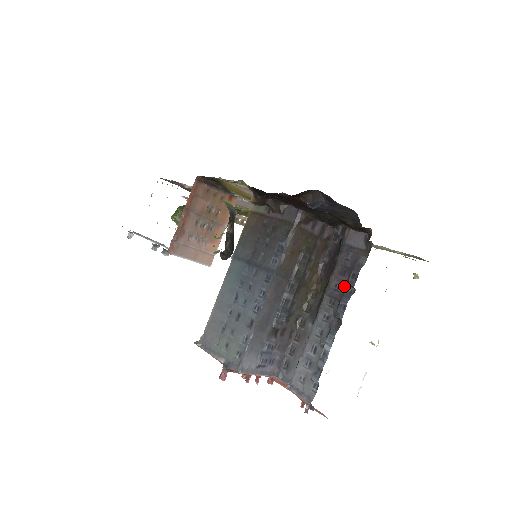
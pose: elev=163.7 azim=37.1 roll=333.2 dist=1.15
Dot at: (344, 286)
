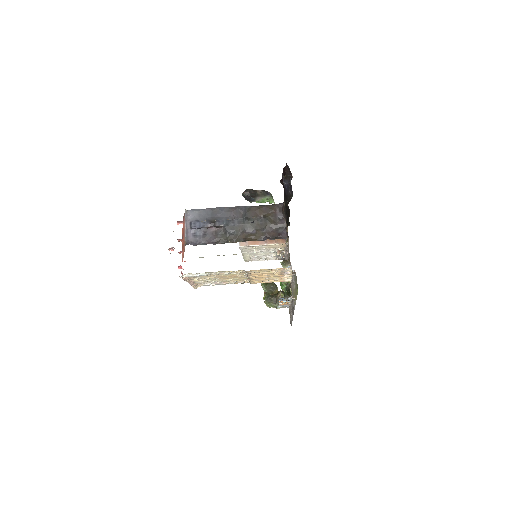
Dot at: occluded
